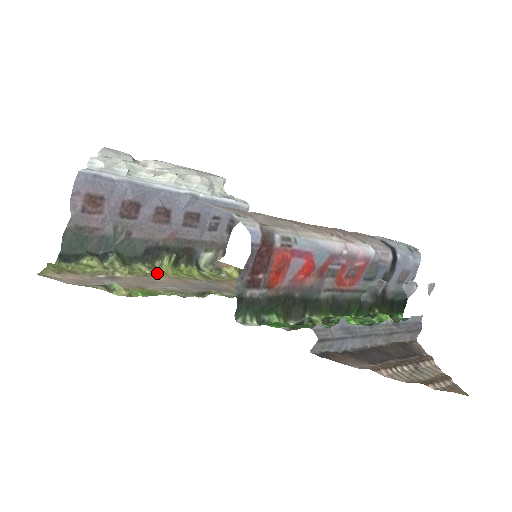
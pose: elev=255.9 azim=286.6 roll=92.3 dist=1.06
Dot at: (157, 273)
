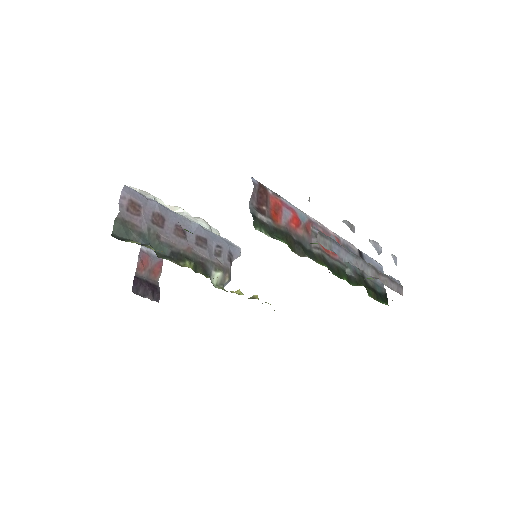
Dot at: occluded
